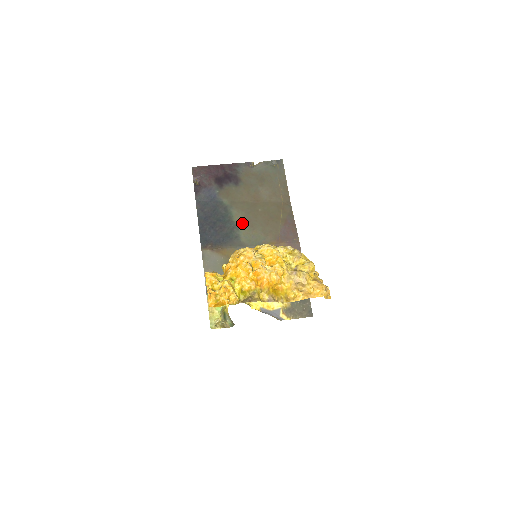
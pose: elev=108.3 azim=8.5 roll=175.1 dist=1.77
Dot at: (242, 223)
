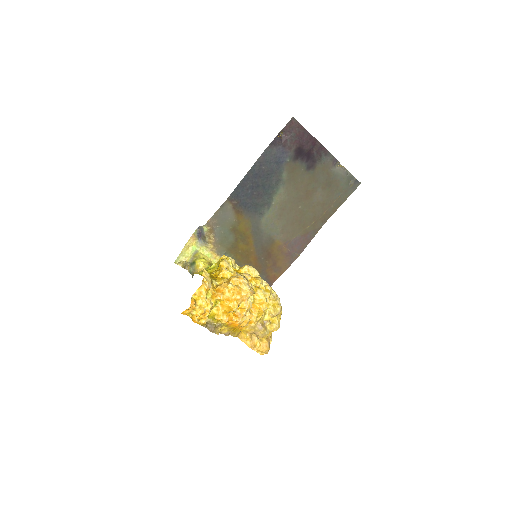
Dot at: (277, 206)
